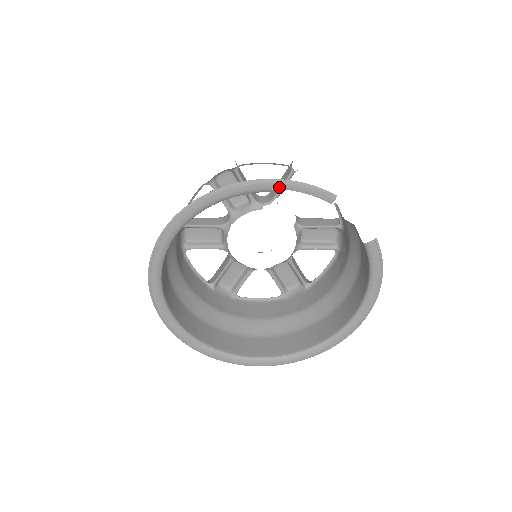
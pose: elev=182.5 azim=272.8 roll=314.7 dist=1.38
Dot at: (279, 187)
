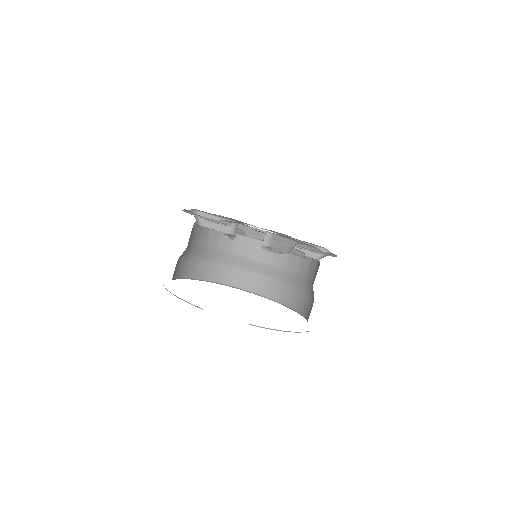
Dot at: occluded
